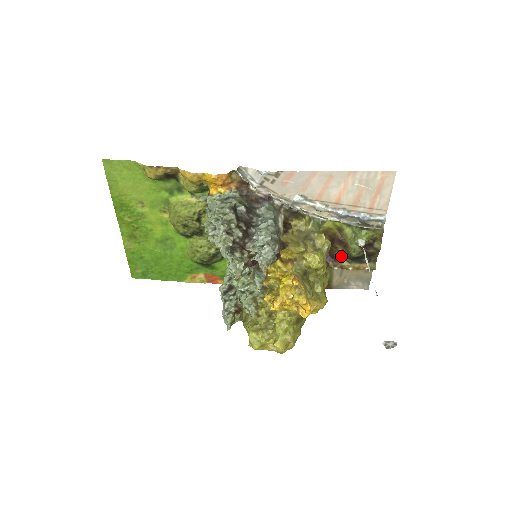
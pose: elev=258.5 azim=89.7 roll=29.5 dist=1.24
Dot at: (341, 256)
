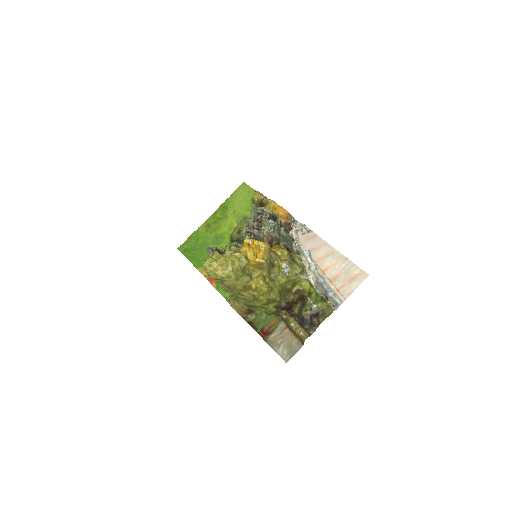
Dot at: (295, 311)
